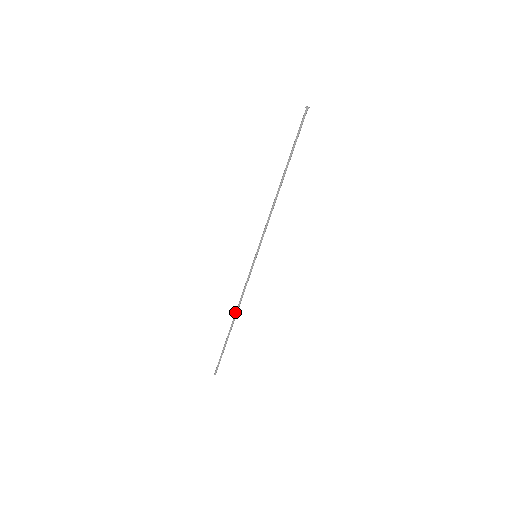
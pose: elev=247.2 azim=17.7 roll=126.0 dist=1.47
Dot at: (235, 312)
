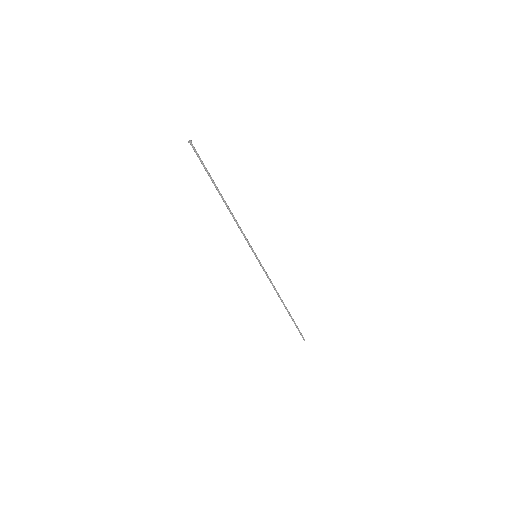
Dot at: (279, 296)
